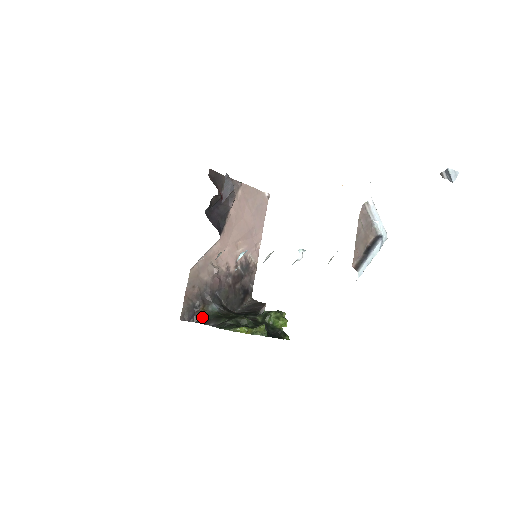
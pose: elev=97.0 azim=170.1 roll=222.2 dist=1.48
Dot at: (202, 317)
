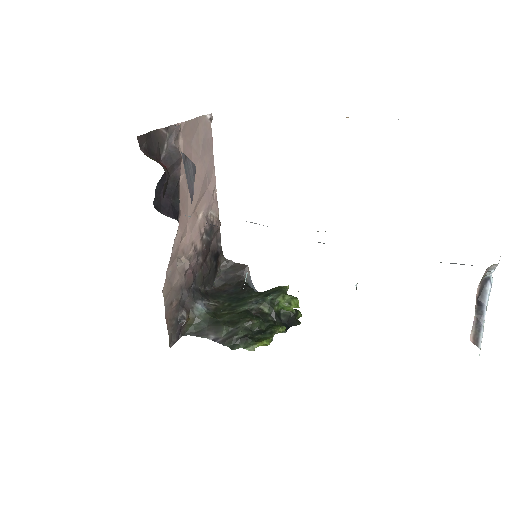
Dot at: (191, 327)
